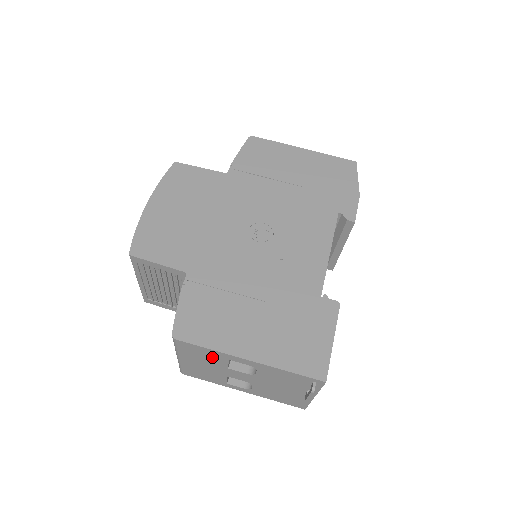
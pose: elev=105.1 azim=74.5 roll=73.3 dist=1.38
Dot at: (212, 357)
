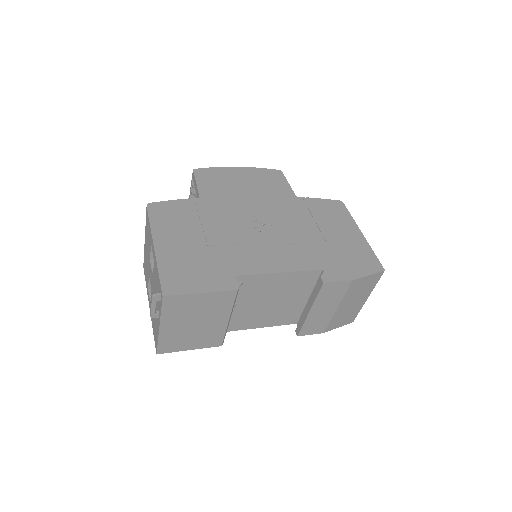
Dot at: (149, 238)
